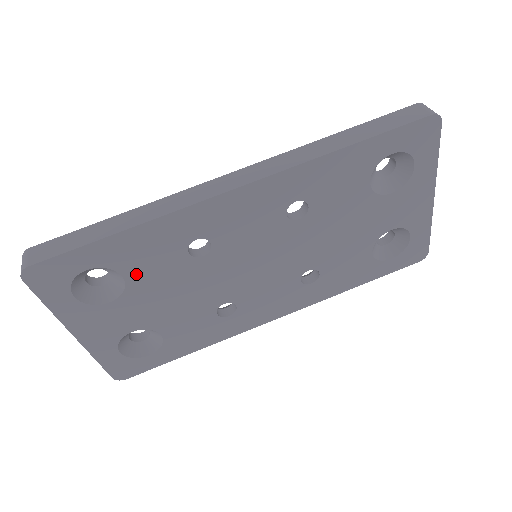
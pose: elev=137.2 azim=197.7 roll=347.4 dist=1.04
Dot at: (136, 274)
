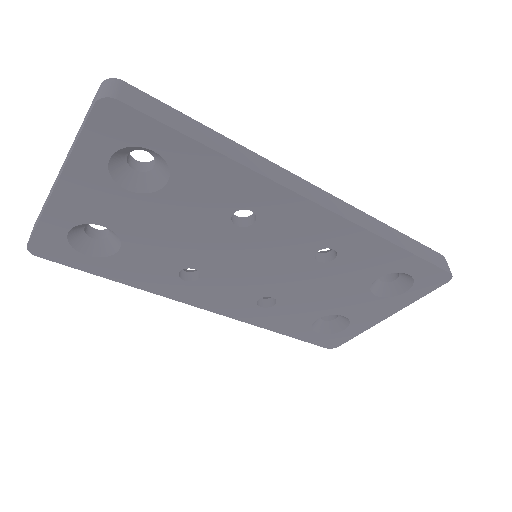
Dot at: (179, 191)
